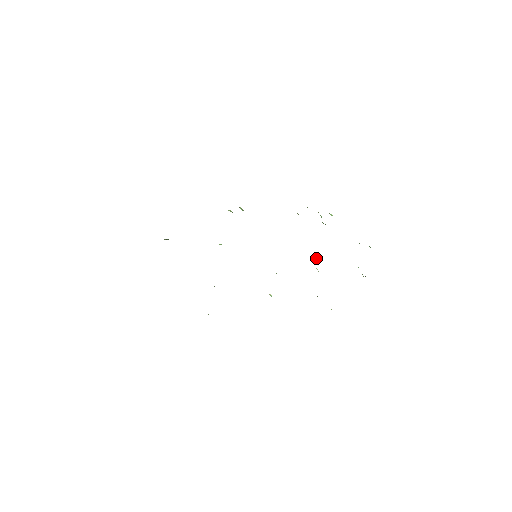
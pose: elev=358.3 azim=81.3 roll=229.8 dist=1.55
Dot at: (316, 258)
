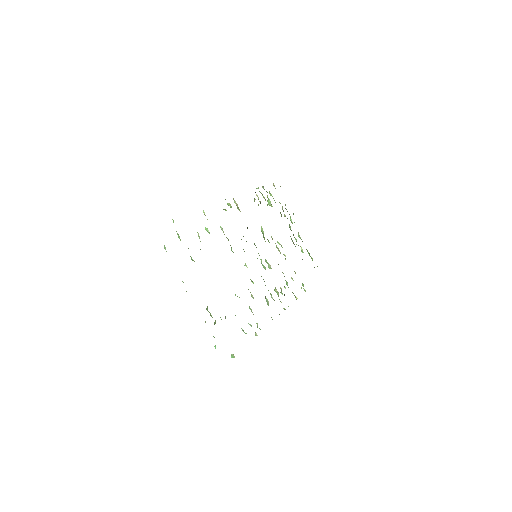
Dot at: (280, 244)
